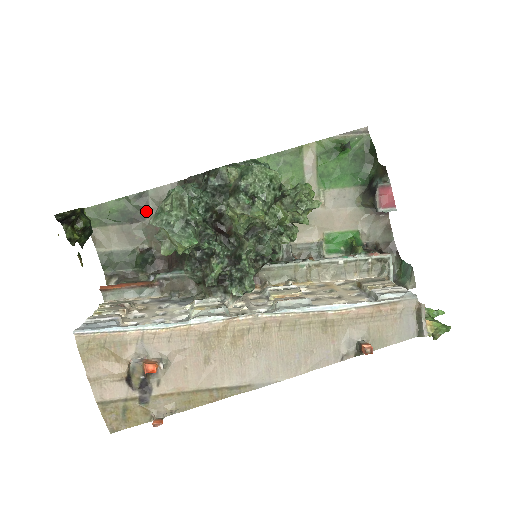
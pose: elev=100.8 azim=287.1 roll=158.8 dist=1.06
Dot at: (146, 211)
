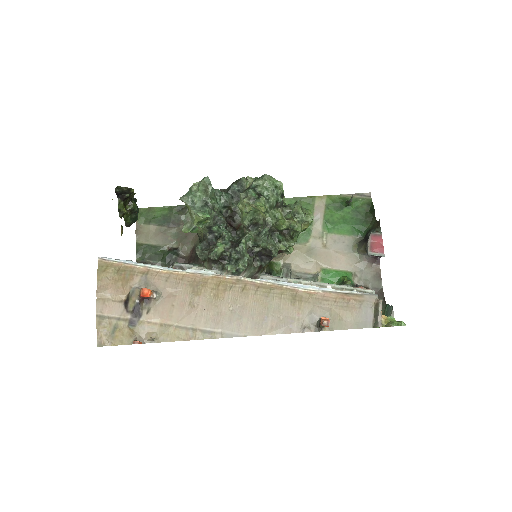
Dot at: occluded
